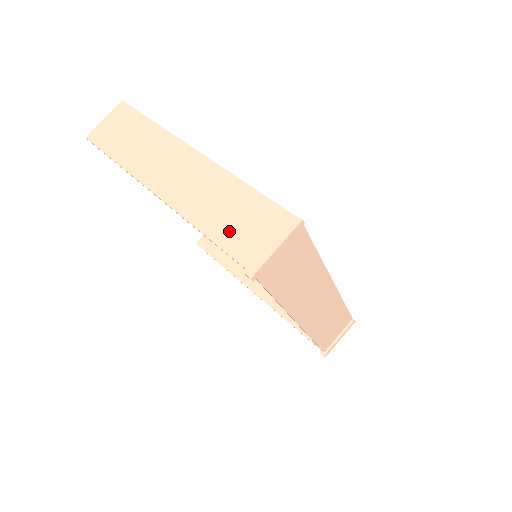
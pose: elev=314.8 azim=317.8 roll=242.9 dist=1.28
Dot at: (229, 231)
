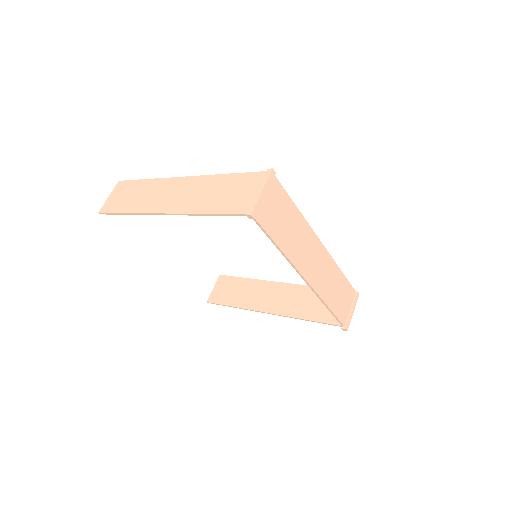
Dot at: (225, 202)
